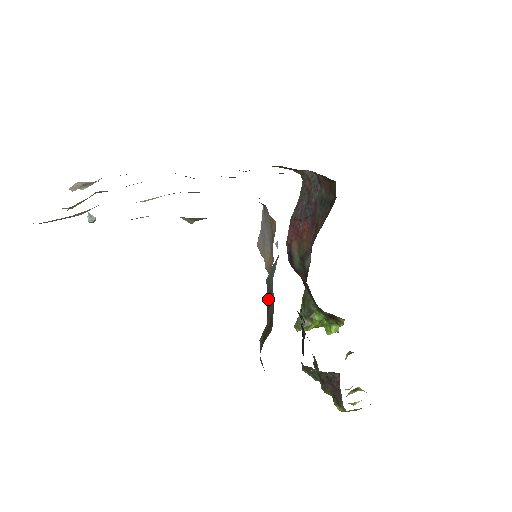
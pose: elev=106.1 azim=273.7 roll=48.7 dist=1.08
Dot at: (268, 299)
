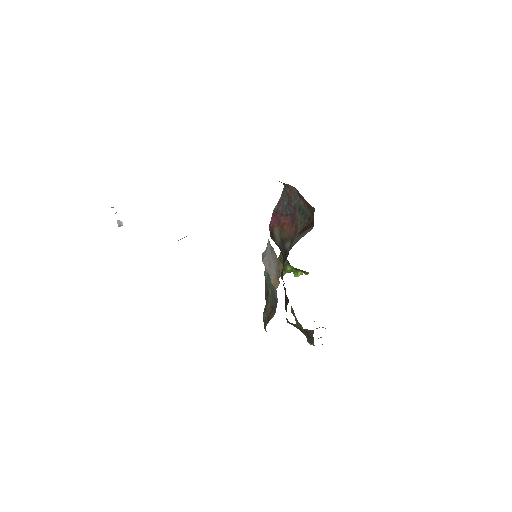
Dot at: (267, 289)
